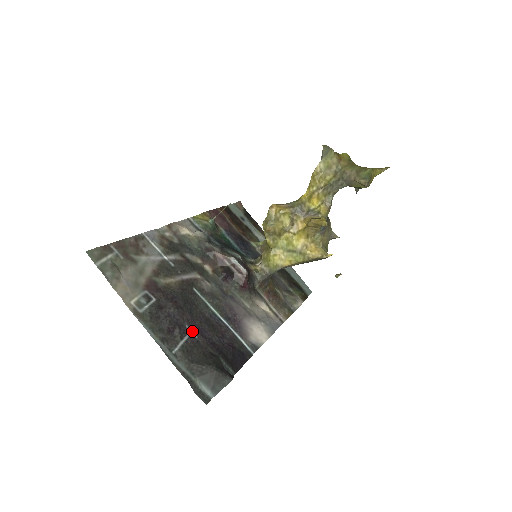
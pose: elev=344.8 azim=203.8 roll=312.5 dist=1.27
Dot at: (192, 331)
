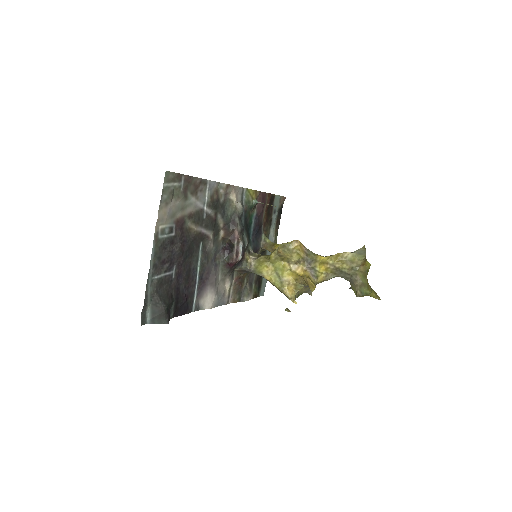
Dot at: (175, 271)
